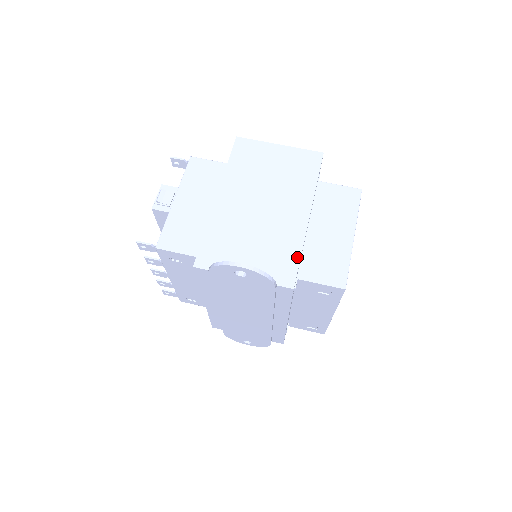
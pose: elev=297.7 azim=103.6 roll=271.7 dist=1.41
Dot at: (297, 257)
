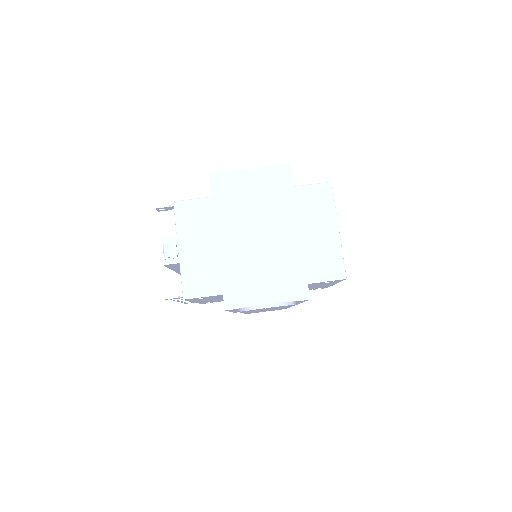
Dot at: (303, 271)
